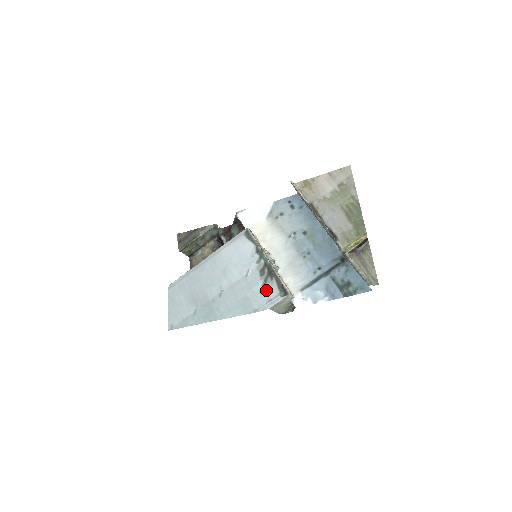
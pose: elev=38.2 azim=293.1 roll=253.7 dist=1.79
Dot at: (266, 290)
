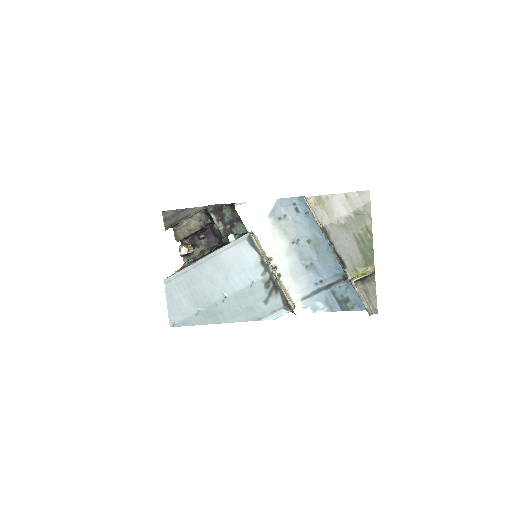
Dot at: (270, 302)
